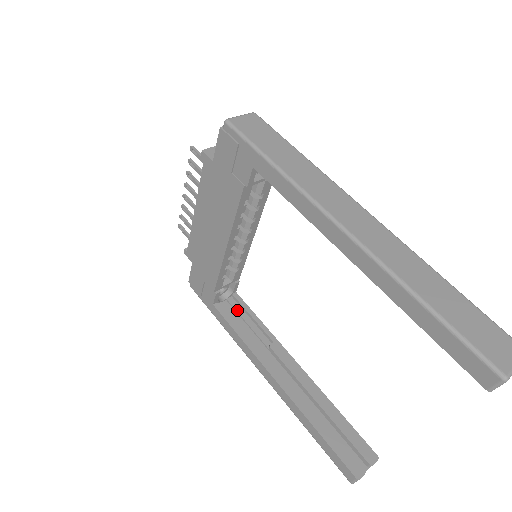
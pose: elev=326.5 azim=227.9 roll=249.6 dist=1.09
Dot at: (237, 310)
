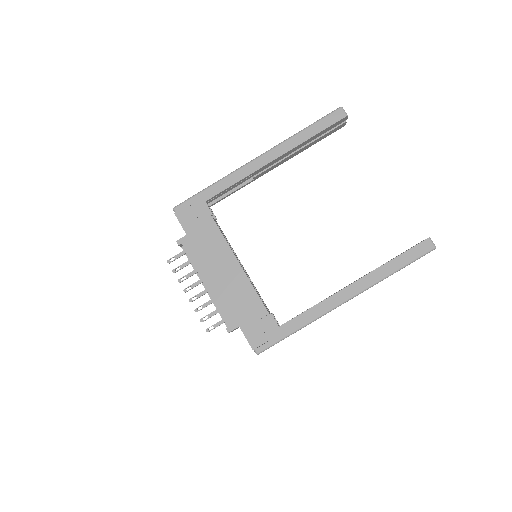
Dot at: occluded
